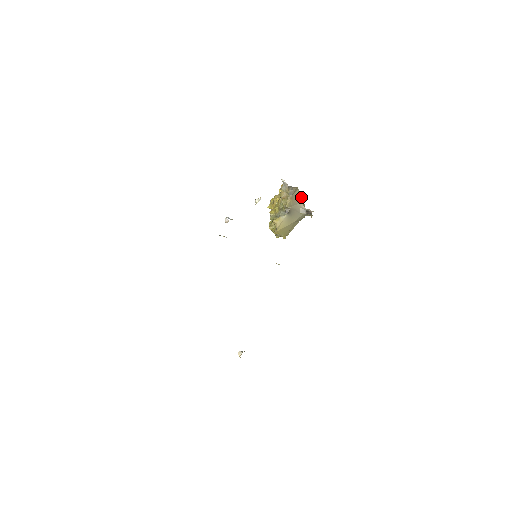
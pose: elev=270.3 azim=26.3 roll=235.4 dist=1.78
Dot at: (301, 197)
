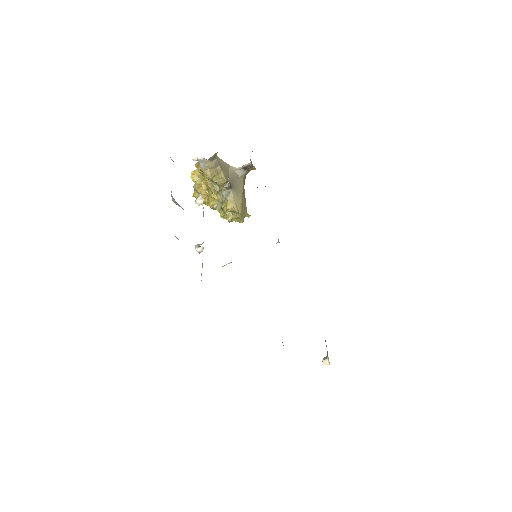
Dot at: occluded
